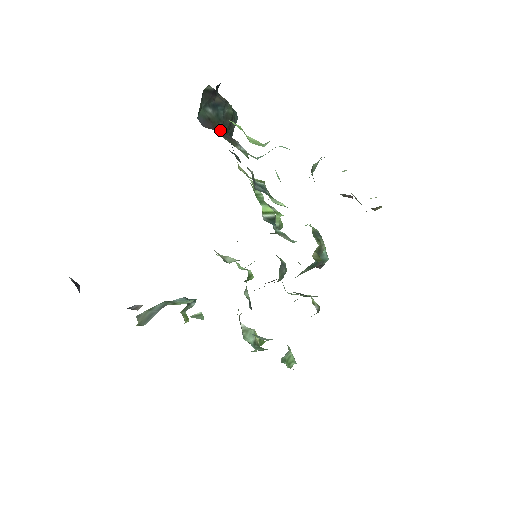
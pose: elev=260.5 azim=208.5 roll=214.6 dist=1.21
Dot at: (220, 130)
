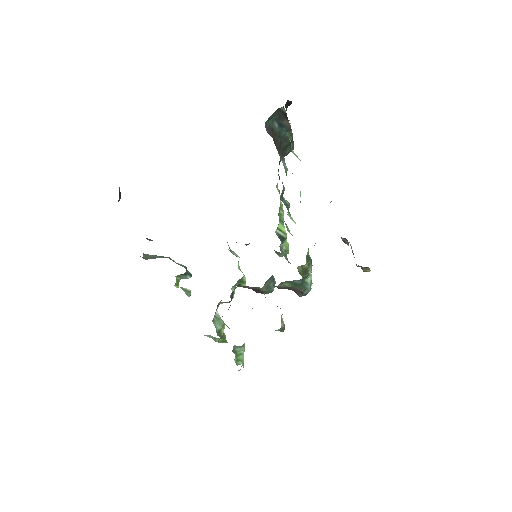
Dot at: (276, 143)
